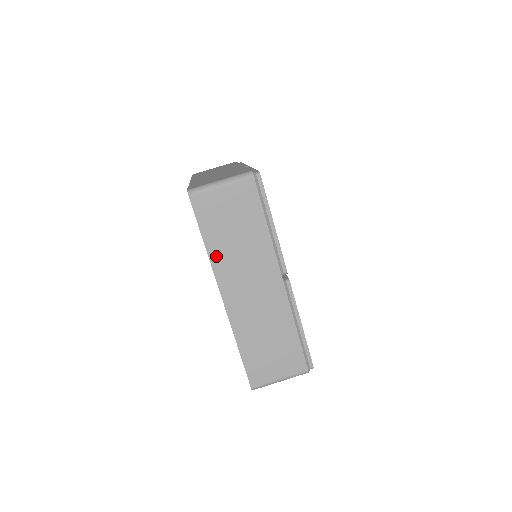
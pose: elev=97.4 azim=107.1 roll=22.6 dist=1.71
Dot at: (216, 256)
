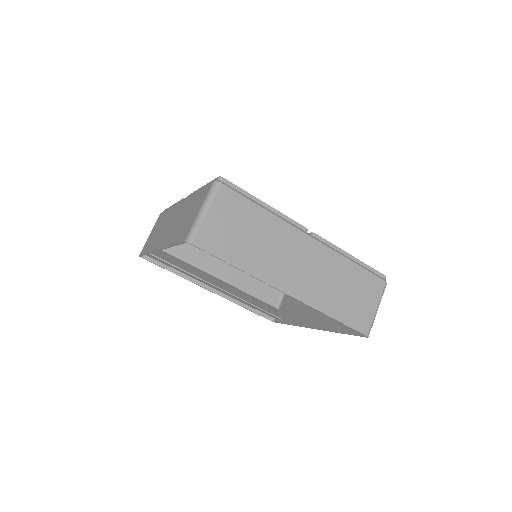
Dot at: (253, 268)
